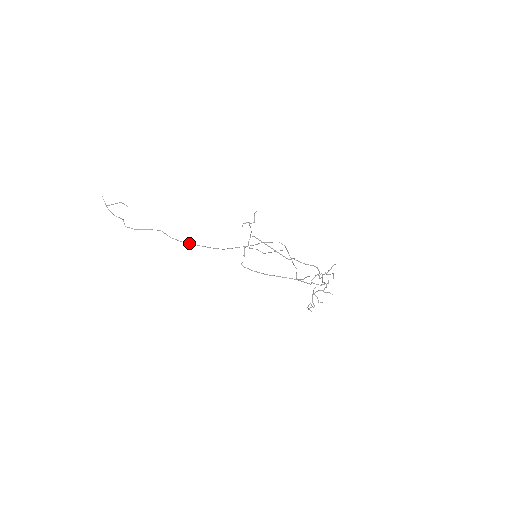
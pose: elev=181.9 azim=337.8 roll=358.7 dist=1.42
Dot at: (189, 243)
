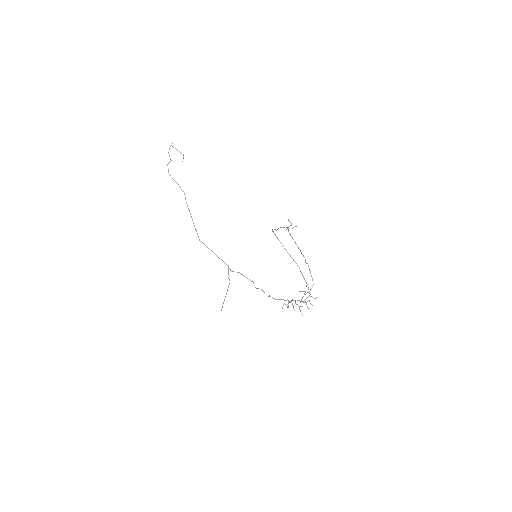
Dot at: occluded
